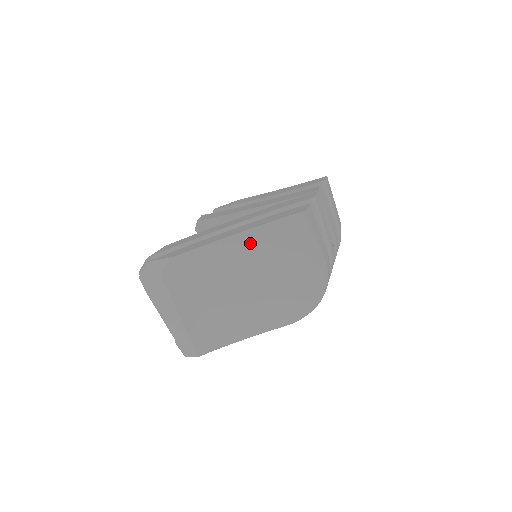
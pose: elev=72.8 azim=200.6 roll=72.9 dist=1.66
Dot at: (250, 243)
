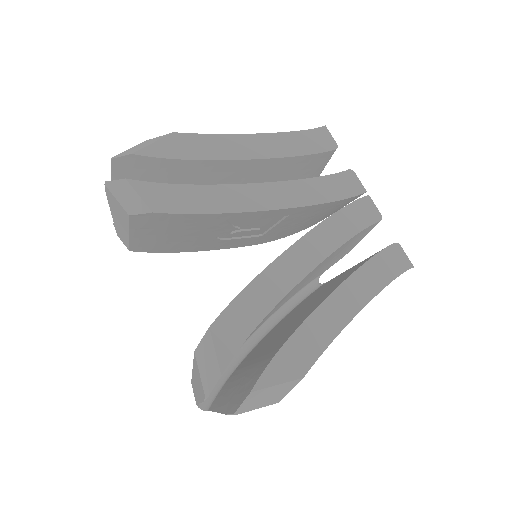
Dot at: occluded
